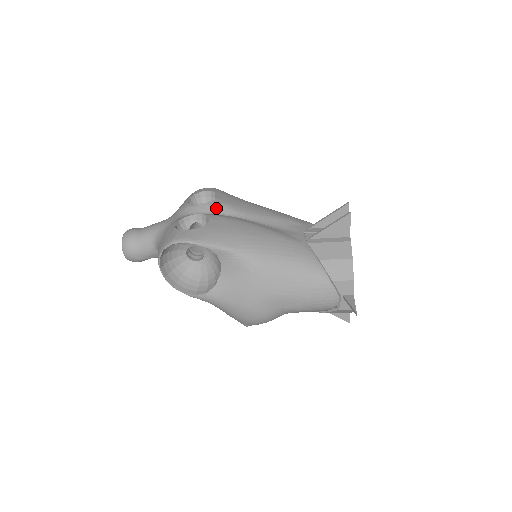
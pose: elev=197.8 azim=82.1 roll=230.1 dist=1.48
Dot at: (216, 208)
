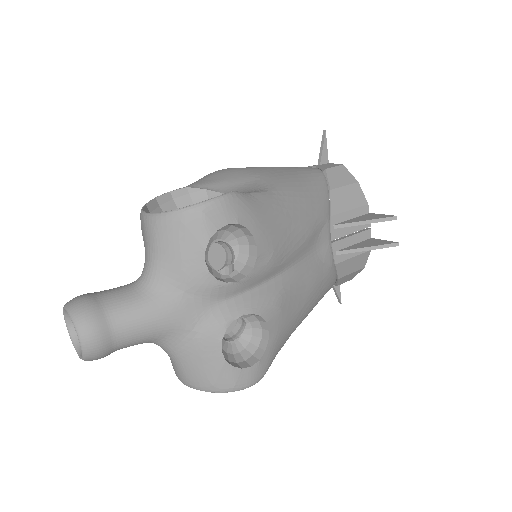
Dot at: (260, 277)
